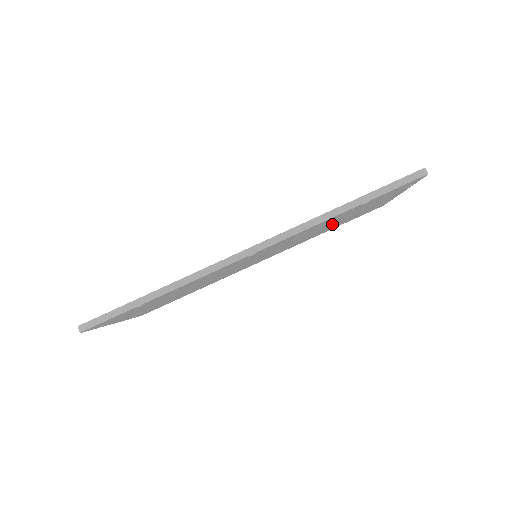
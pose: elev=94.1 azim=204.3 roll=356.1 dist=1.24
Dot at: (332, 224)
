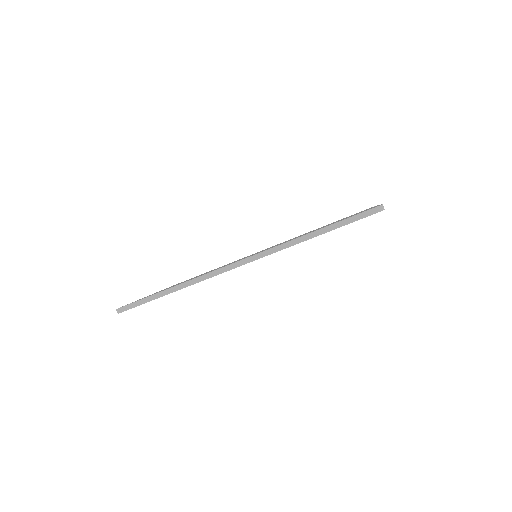
Dot at: occluded
